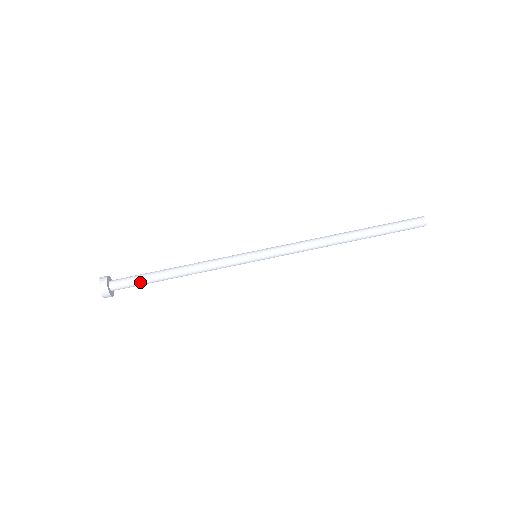
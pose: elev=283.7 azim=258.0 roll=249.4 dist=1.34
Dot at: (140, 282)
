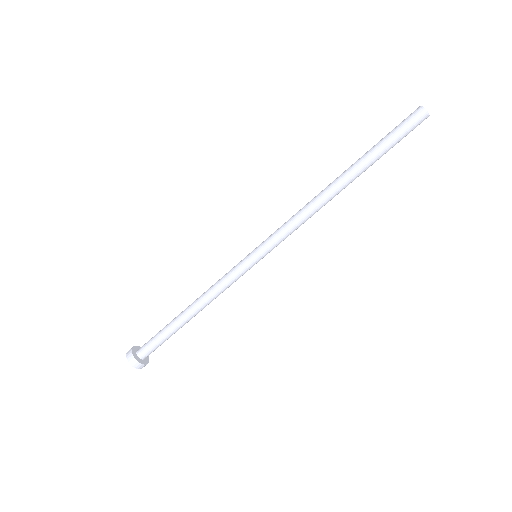
Dot at: occluded
